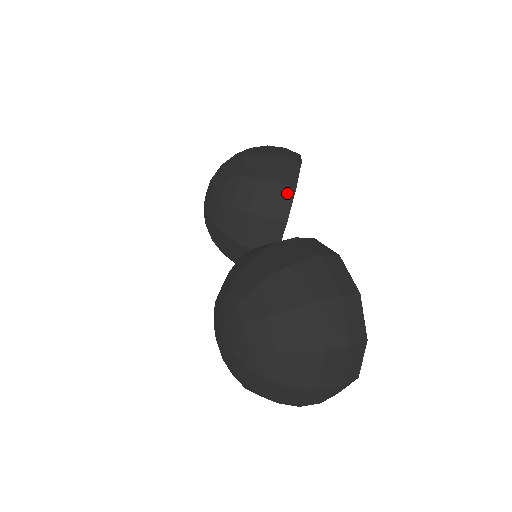
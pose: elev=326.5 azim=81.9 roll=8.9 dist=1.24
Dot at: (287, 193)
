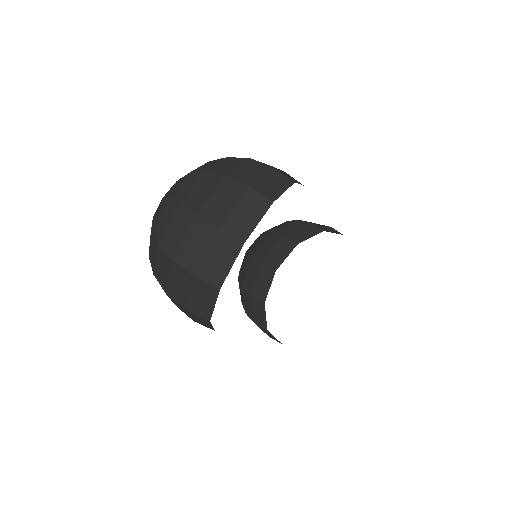
Dot at: (314, 230)
